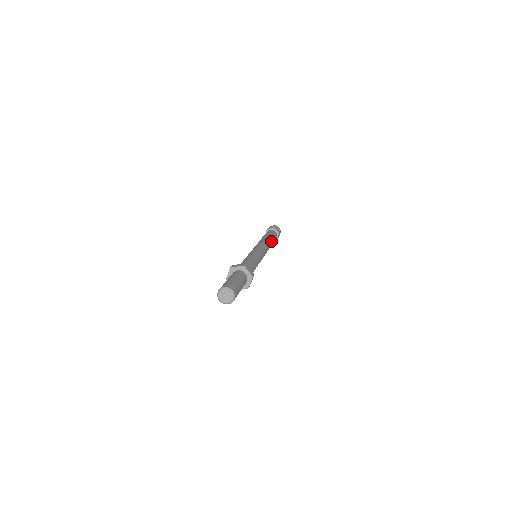
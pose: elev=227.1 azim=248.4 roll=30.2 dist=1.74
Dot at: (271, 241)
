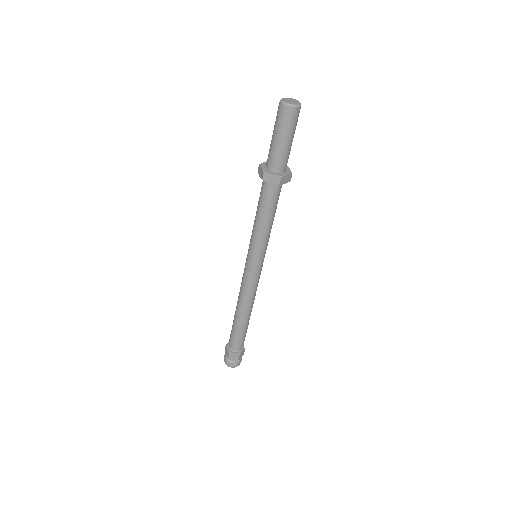
Dot at: (251, 311)
